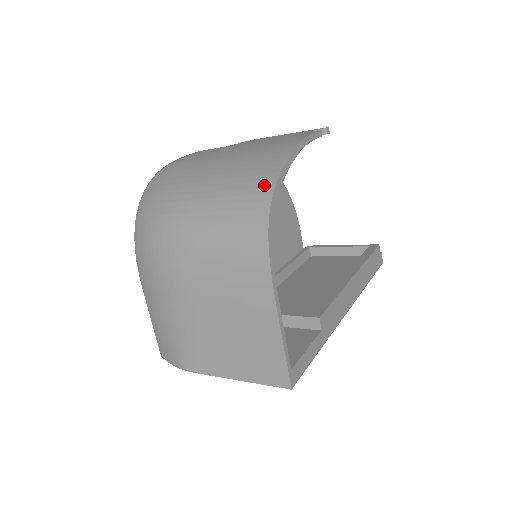
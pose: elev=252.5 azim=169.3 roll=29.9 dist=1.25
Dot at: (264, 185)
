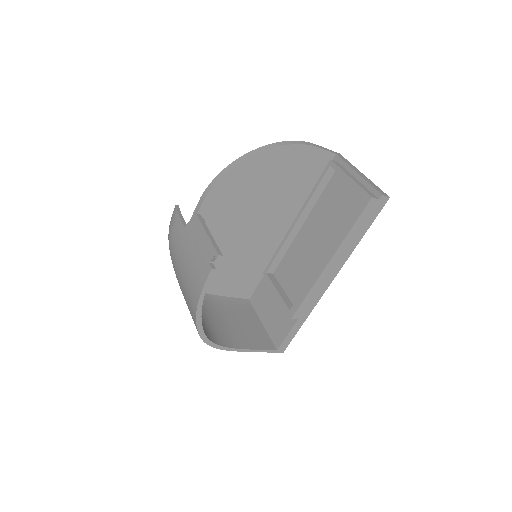
Dot at: occluded
